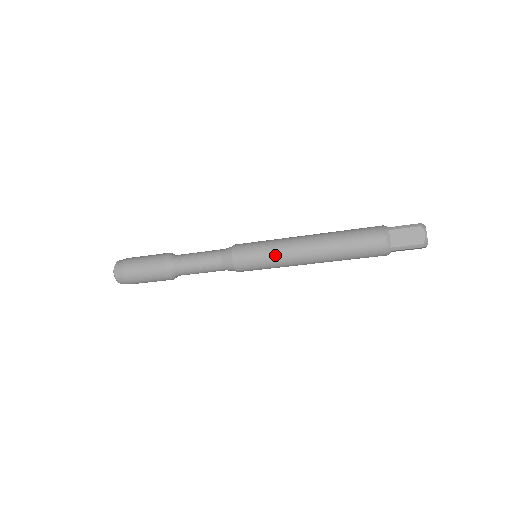
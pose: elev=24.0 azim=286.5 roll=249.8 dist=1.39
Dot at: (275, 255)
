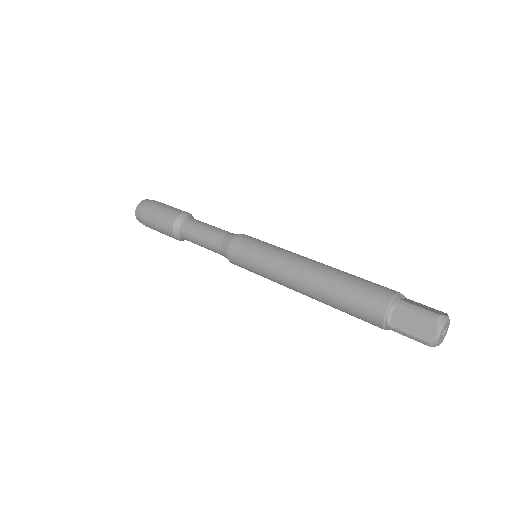
Dot at: occluded
